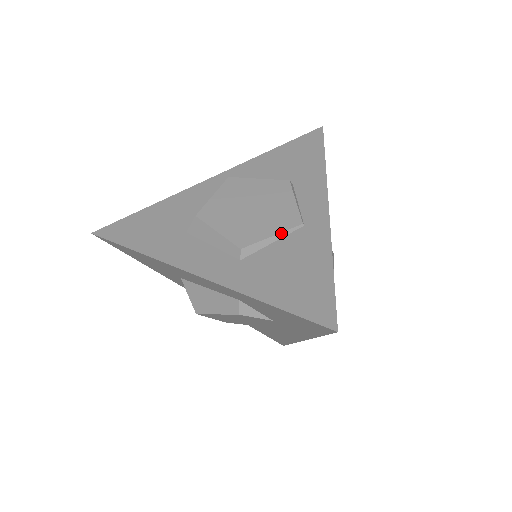
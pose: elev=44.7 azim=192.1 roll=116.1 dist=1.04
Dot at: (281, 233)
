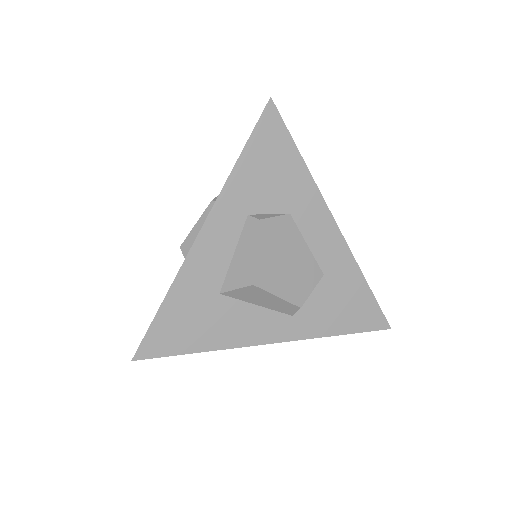
Dot at: occluded
